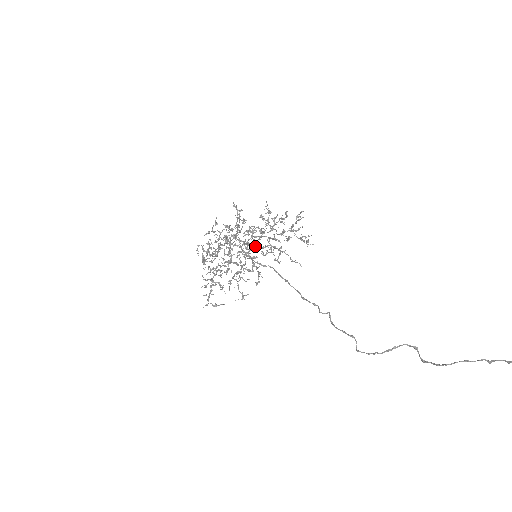
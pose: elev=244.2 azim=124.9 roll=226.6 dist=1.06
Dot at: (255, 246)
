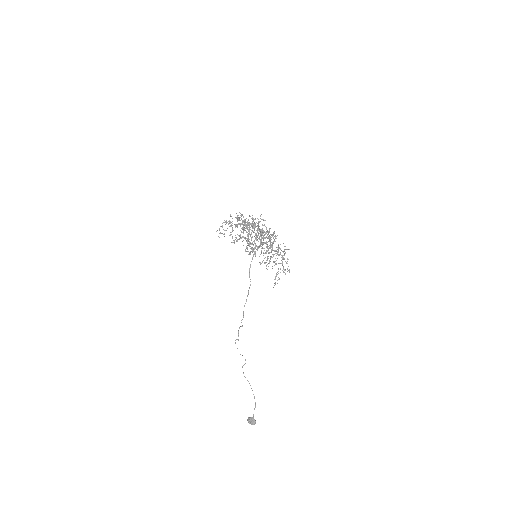
Dot at: occluded
